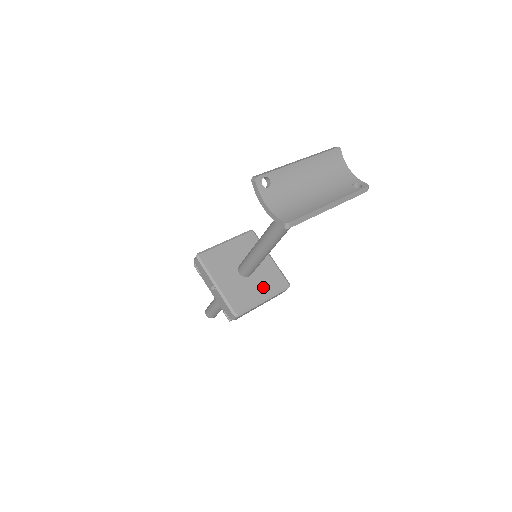
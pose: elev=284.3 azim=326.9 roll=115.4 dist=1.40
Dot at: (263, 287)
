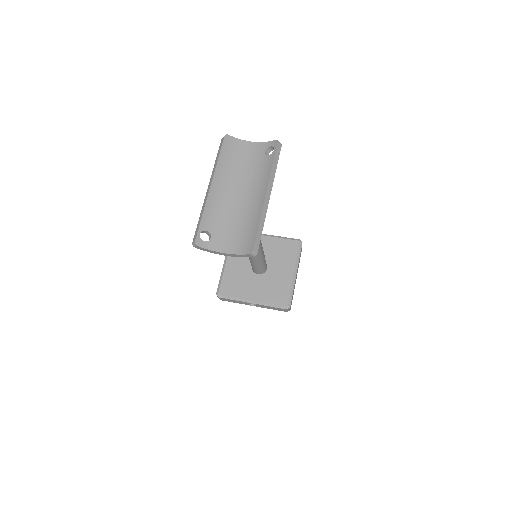
Dot at: (284, 265)
